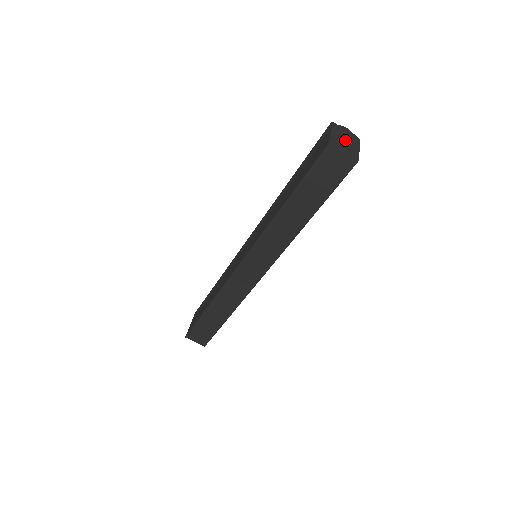
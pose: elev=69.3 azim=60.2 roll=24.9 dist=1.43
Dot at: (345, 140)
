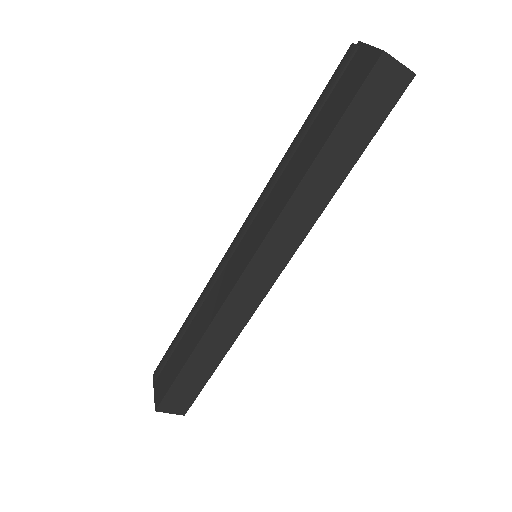
Dot at: occluded
